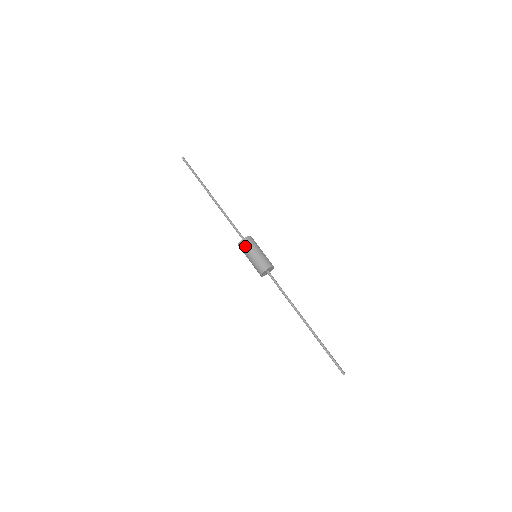
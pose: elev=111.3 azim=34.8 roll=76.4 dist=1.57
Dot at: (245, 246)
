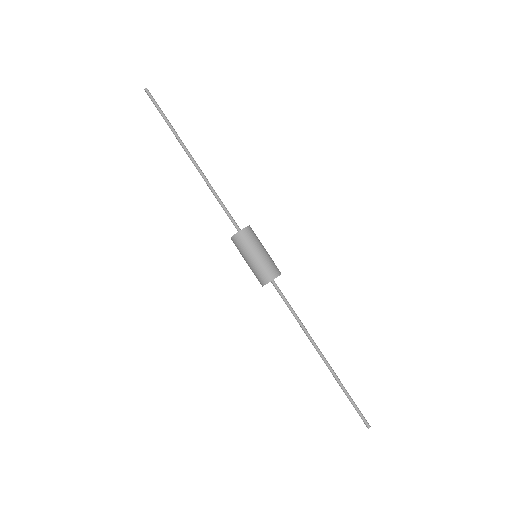
Dot at: occluded
